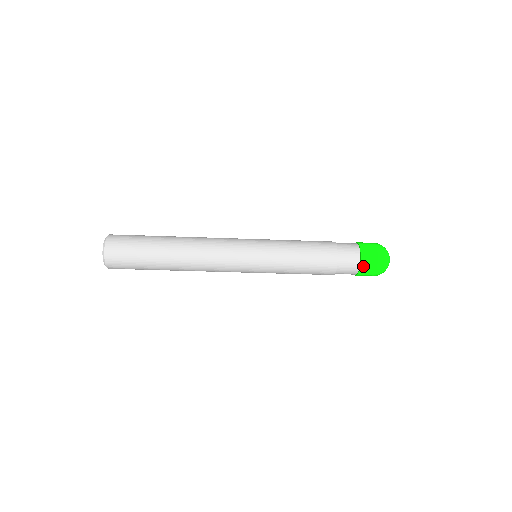
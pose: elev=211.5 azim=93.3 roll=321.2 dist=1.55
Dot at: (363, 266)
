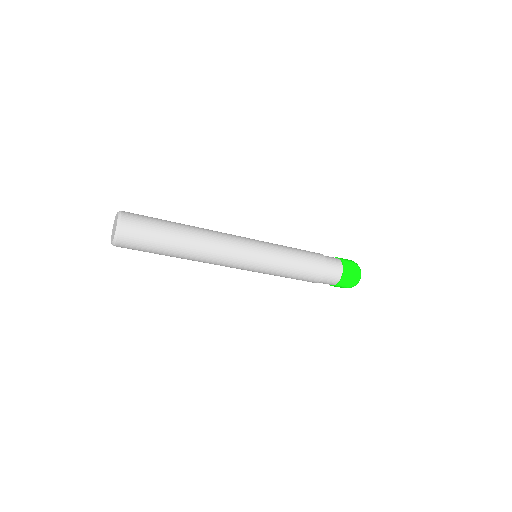
Dot at: (335, 286)
